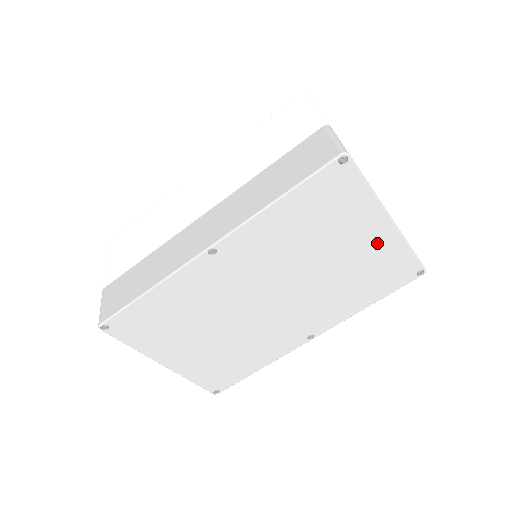
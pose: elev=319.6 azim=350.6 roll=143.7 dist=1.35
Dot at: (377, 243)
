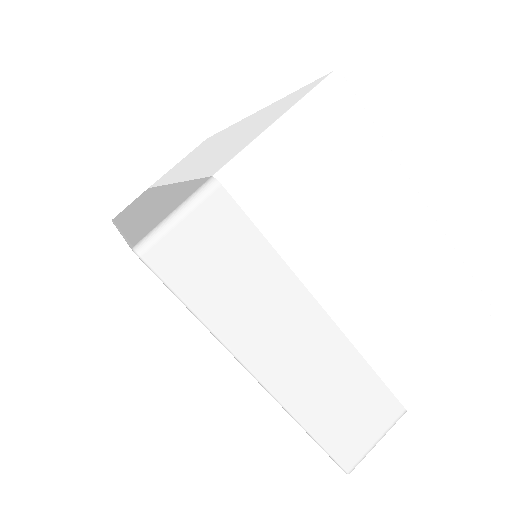
Dot at: occluded
